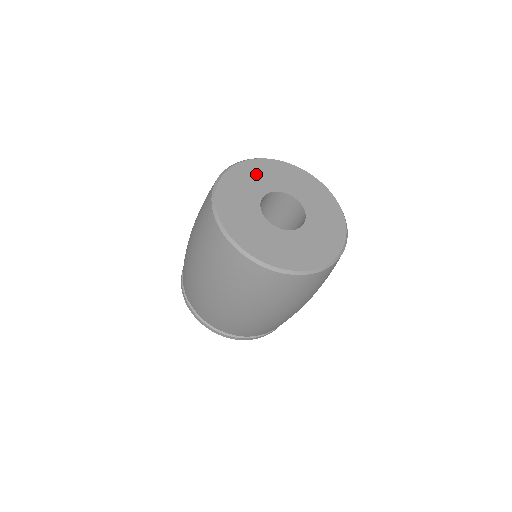
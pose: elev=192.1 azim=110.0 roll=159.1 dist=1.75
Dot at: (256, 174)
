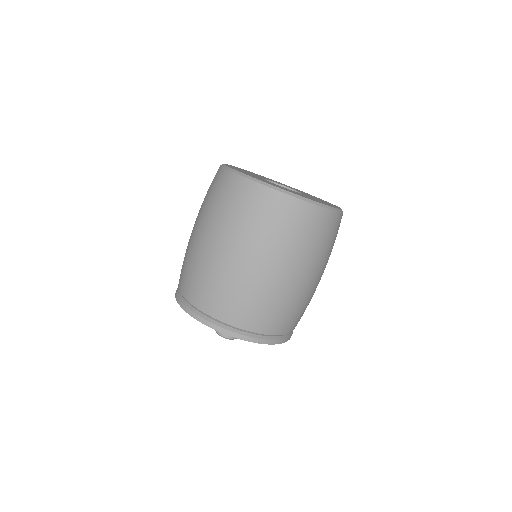
Dot at: occluded
